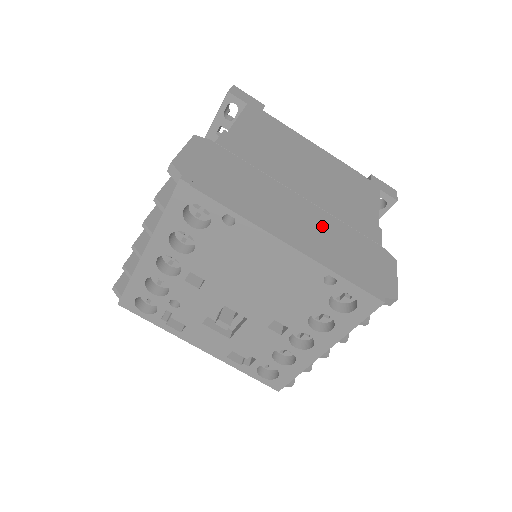
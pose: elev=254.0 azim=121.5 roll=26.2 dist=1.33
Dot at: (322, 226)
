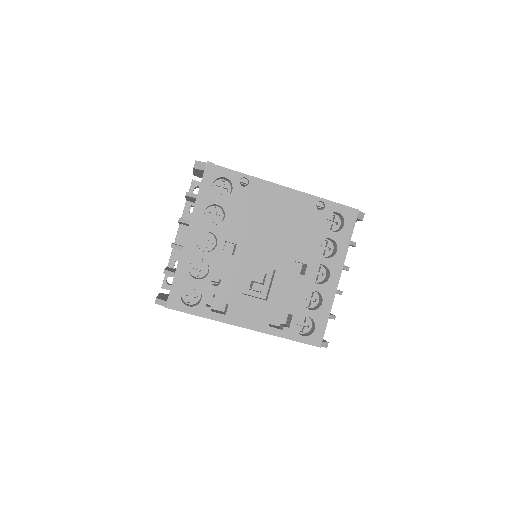
Dot at: occluded
